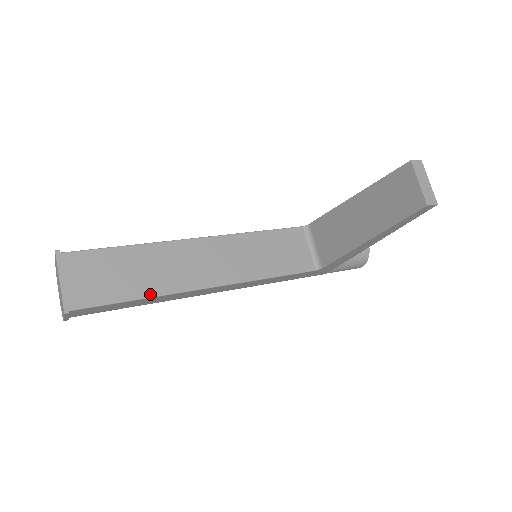
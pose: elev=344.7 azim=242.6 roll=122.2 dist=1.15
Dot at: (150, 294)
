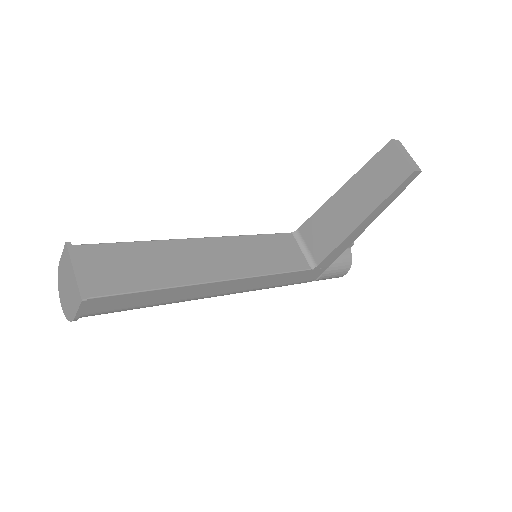
Dot at: (165, 285)
